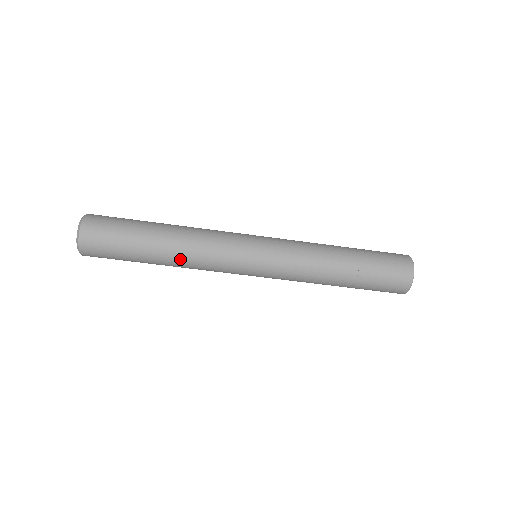
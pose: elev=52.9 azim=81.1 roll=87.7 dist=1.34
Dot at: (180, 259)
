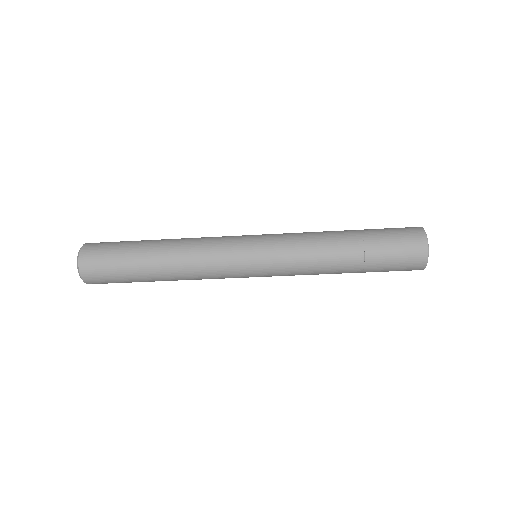
Dot at: (180, 278)
